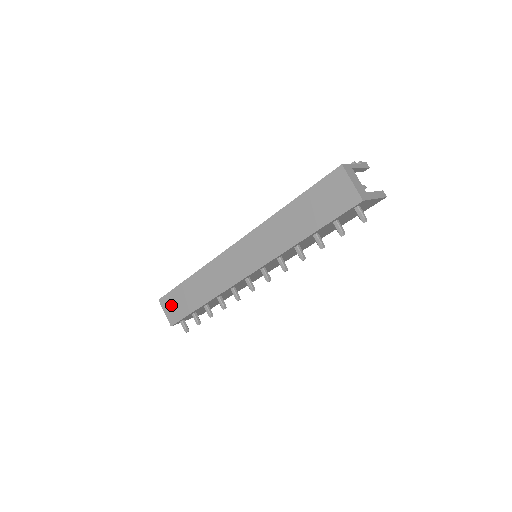
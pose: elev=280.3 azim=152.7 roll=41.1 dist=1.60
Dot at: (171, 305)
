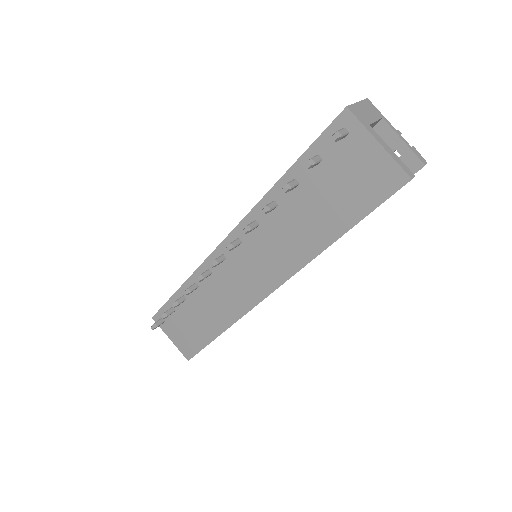
Dot at: occluded
